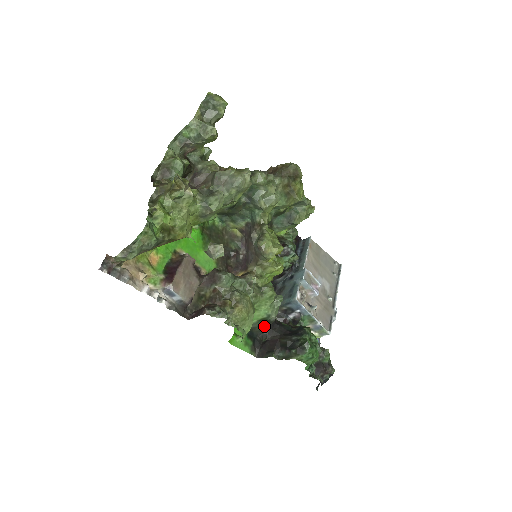
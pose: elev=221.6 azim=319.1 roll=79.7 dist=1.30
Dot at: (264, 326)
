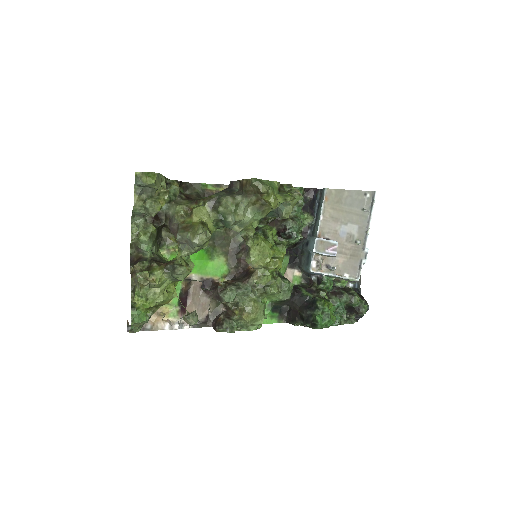
Dot at: (284, 301)
